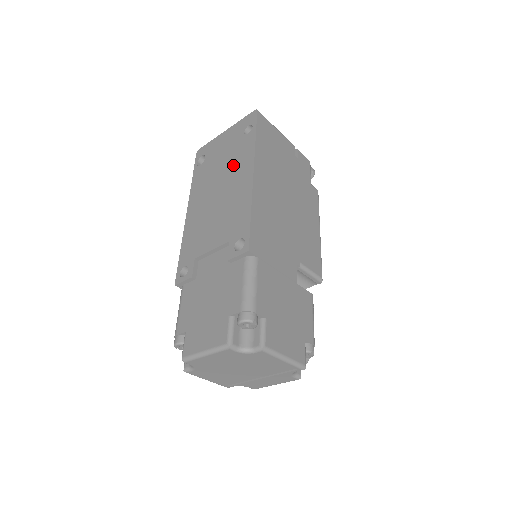
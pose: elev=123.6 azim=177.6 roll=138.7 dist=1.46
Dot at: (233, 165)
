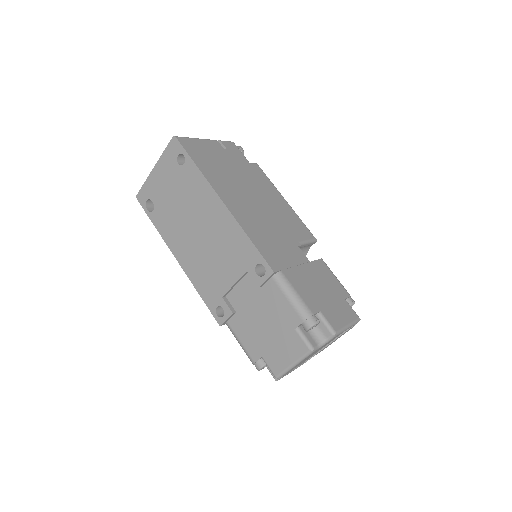
Dot at: (193, 200)
